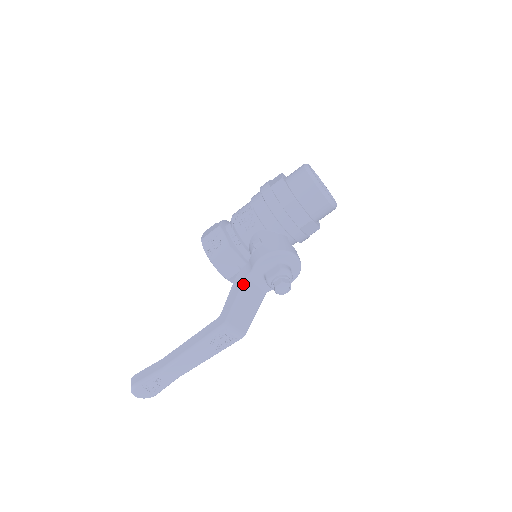
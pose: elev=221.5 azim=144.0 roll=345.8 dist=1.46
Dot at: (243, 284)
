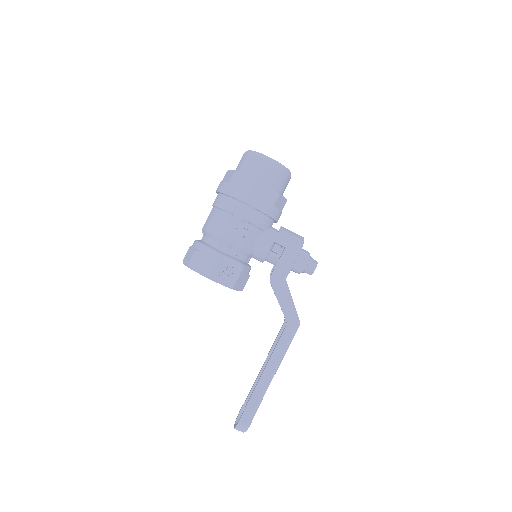
Dot at: (287, 287)
